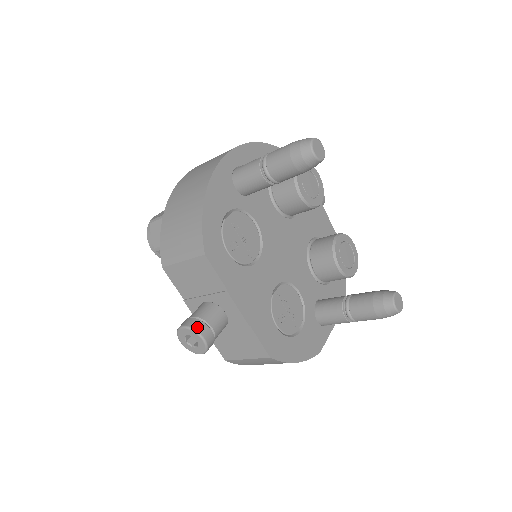
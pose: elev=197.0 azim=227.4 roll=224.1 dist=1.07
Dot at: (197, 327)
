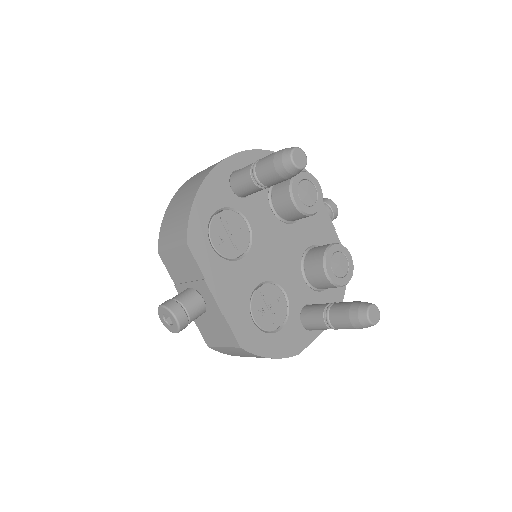
Dot at: (172, 307)
